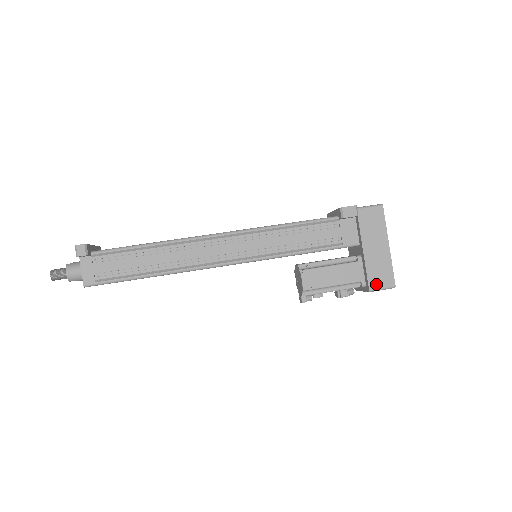
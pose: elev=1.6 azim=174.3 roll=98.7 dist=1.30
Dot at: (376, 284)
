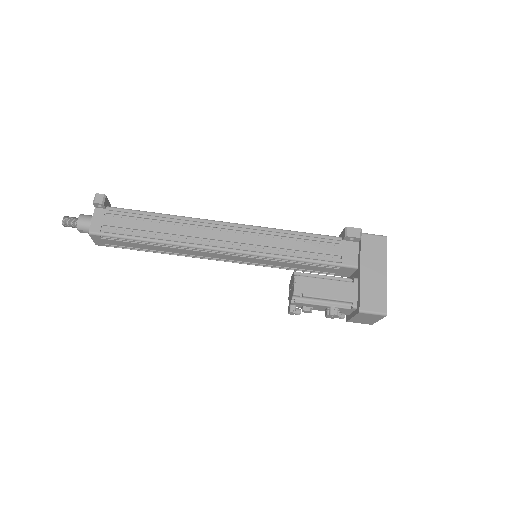
Dot at: (368, 306)
